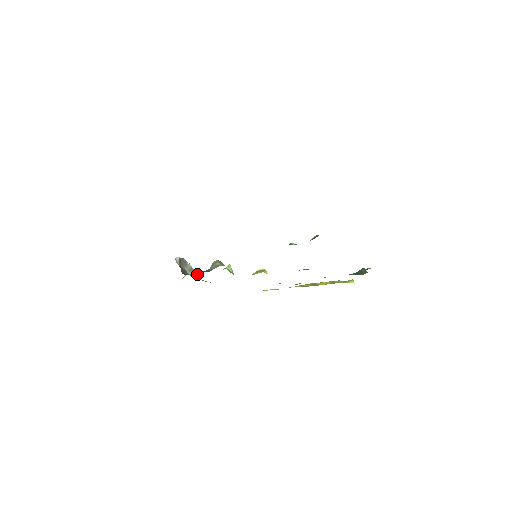
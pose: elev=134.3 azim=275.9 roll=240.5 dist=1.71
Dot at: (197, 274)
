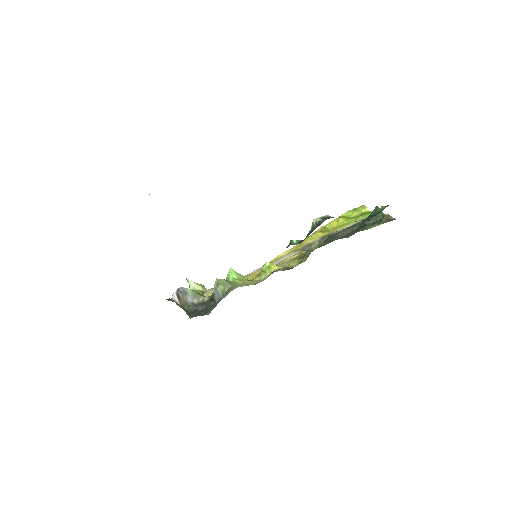
Dot at: (202, 297)
